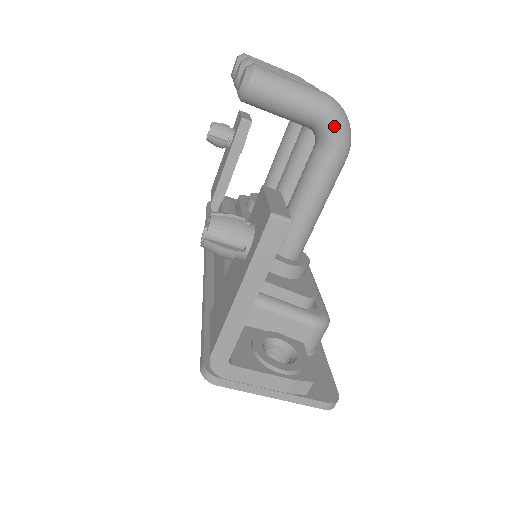
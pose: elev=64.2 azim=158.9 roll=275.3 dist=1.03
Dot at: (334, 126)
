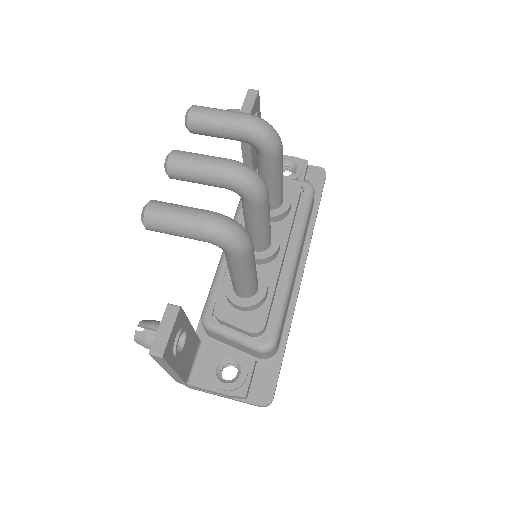
Dot at: (220, 245)
